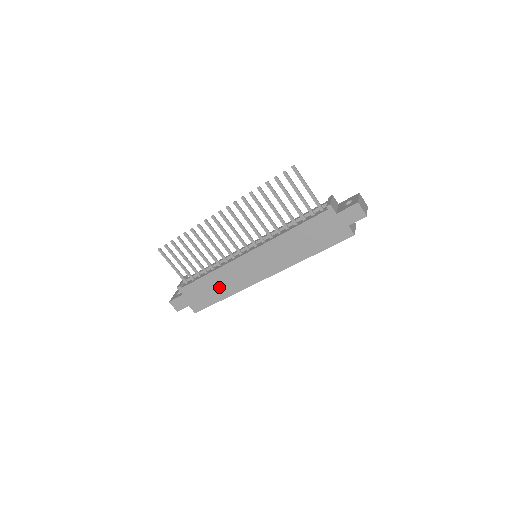
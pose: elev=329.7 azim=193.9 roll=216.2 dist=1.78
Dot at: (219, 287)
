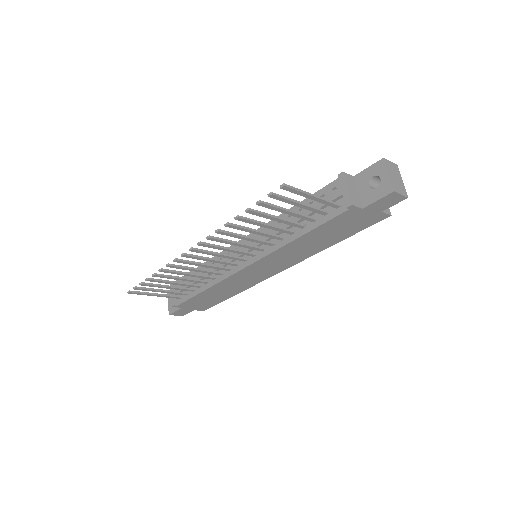
Dot at: (223, 293)
